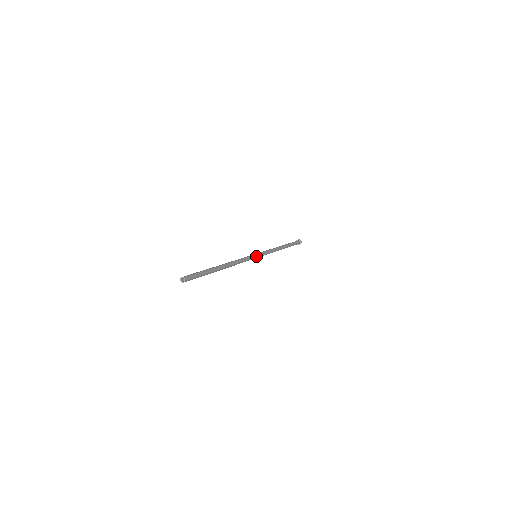
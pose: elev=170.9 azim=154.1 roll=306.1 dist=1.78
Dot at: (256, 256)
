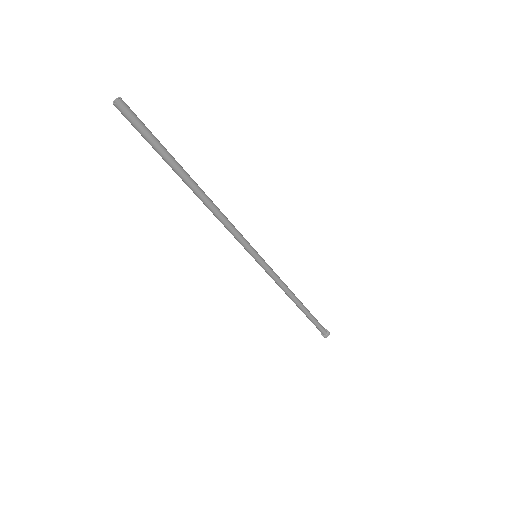
Dot at: (256, 253)
